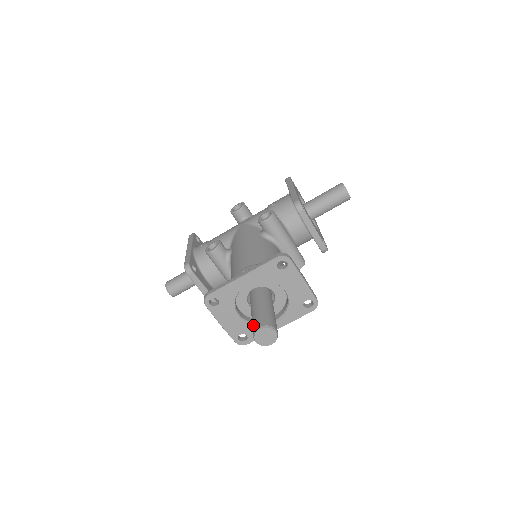
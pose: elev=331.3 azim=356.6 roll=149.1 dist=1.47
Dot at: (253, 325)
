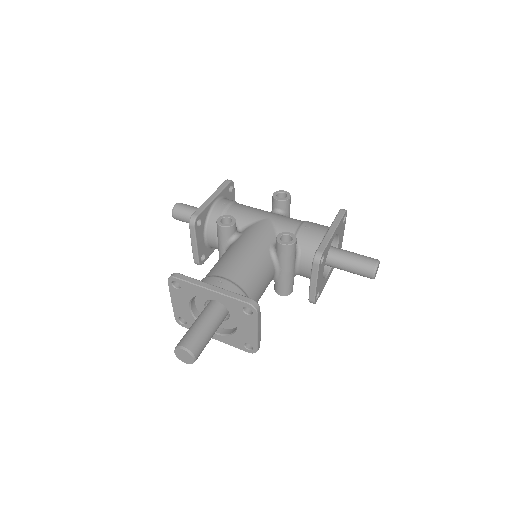
Dot at: (184, 337)
